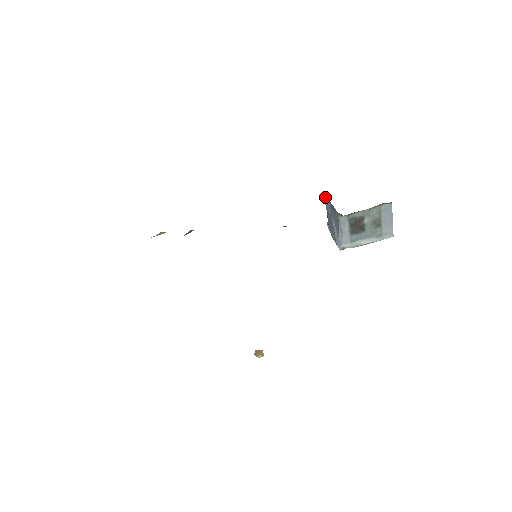
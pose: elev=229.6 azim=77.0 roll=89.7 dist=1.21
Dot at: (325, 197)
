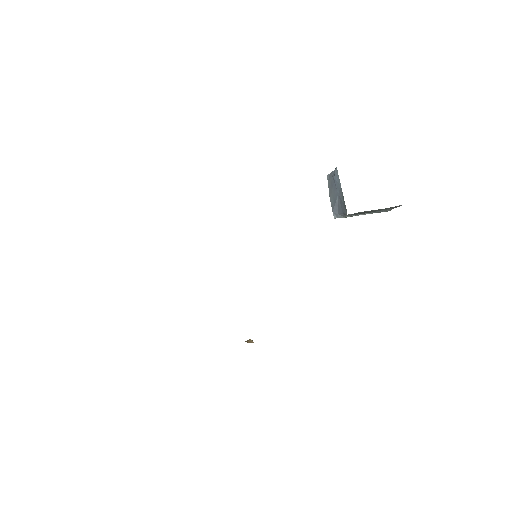
Dot at: (337, 171)
